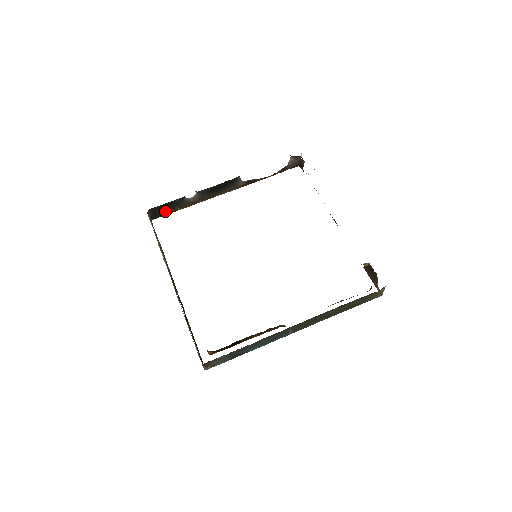
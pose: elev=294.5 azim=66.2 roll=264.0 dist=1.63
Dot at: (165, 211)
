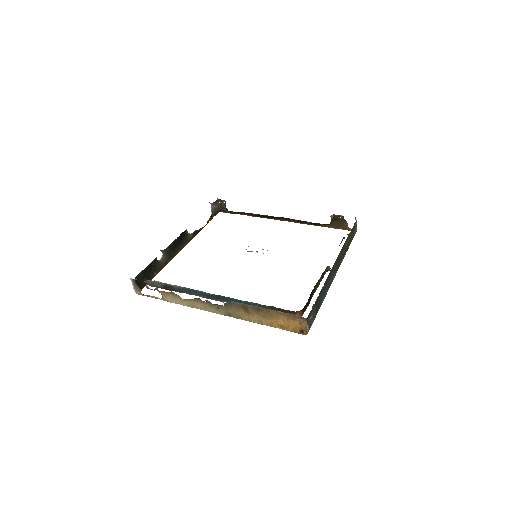
Dot at: (146, 279)
